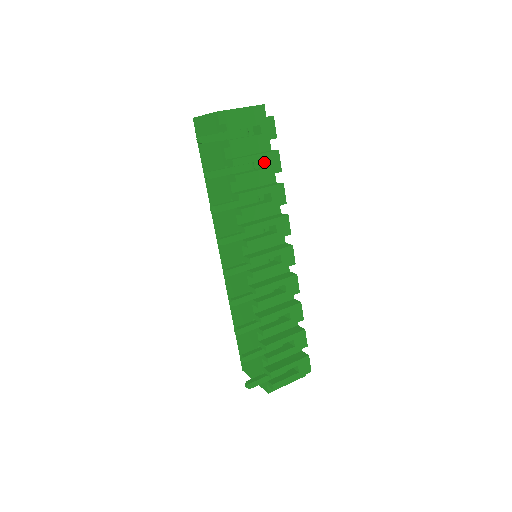
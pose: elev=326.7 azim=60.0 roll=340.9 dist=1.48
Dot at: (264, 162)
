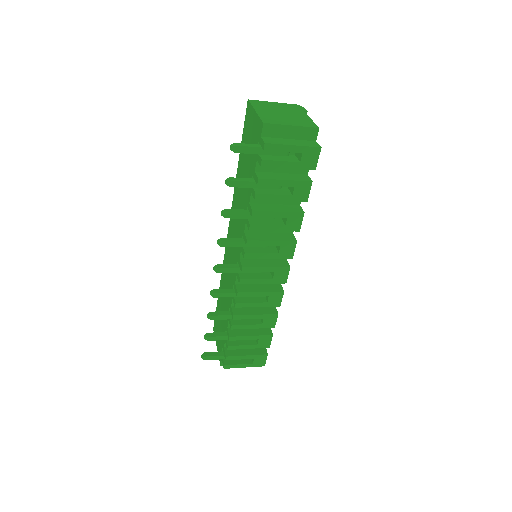
Dot at: (292, 187)
